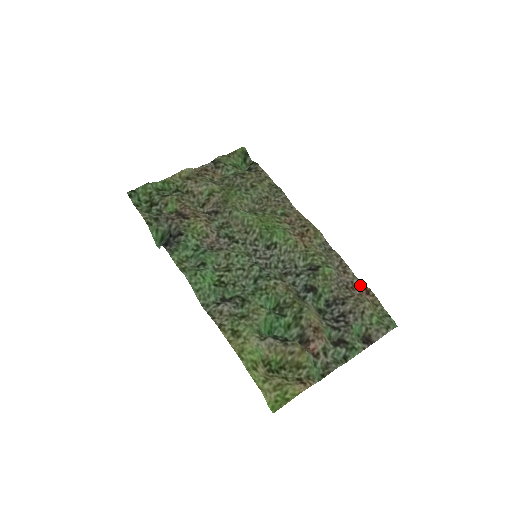
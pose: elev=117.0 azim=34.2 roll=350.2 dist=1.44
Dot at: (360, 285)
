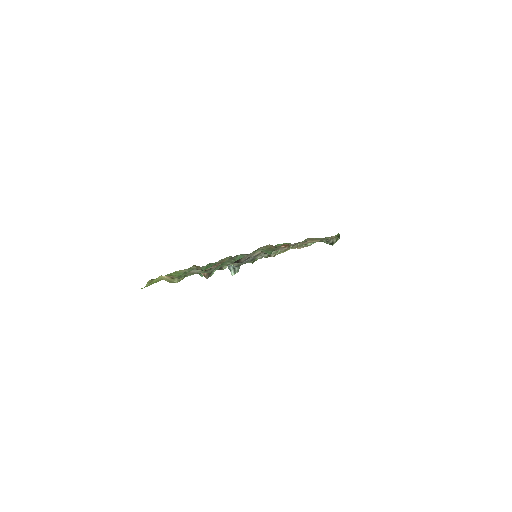
Dot at: (287, 247)
